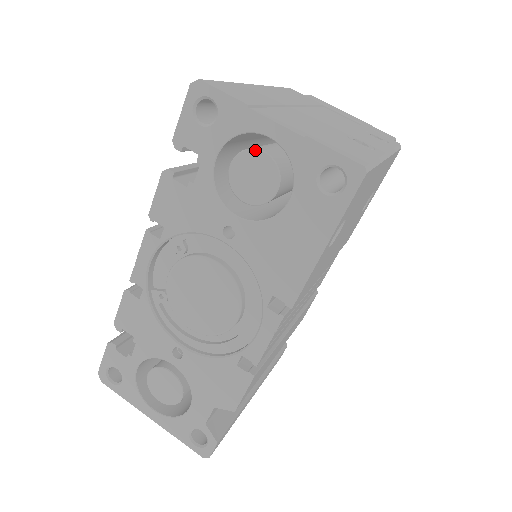
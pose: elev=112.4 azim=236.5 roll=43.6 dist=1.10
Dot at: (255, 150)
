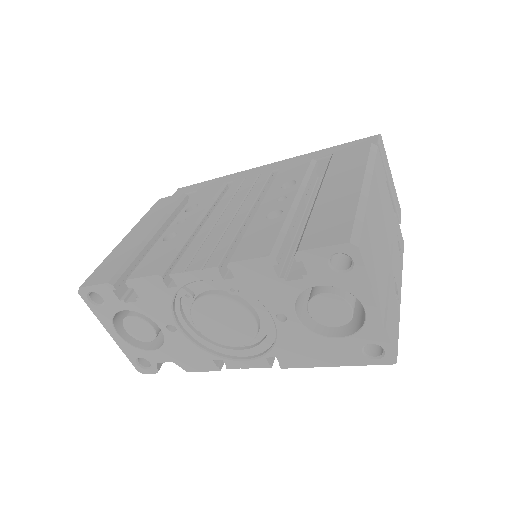
Dot at: (348, 303)
